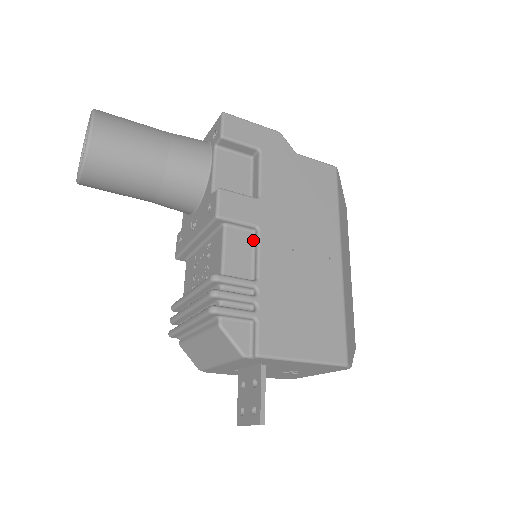
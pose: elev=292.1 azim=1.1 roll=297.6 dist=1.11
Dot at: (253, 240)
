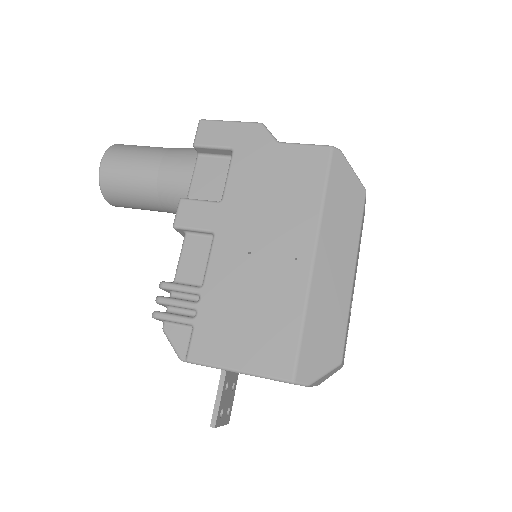
Dot at: (211, 245)
